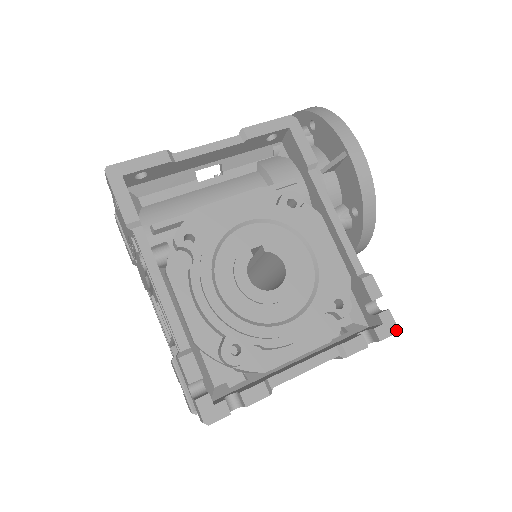
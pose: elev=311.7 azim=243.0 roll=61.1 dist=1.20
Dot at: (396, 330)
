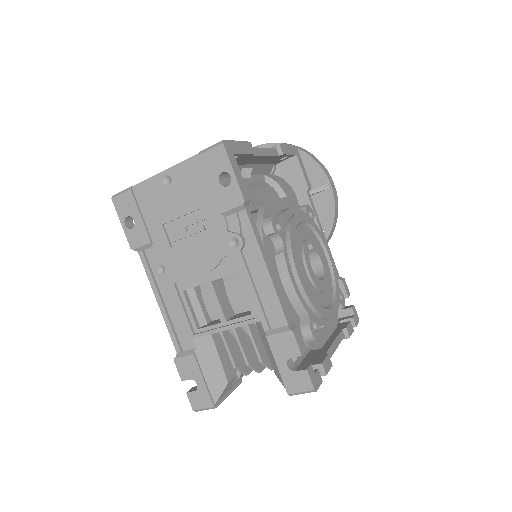
Dot at: occluded
